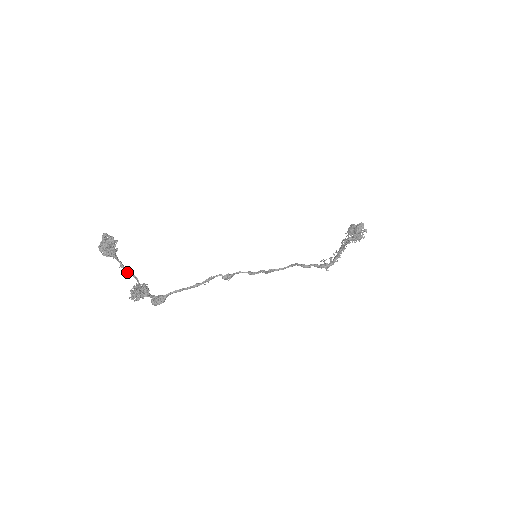
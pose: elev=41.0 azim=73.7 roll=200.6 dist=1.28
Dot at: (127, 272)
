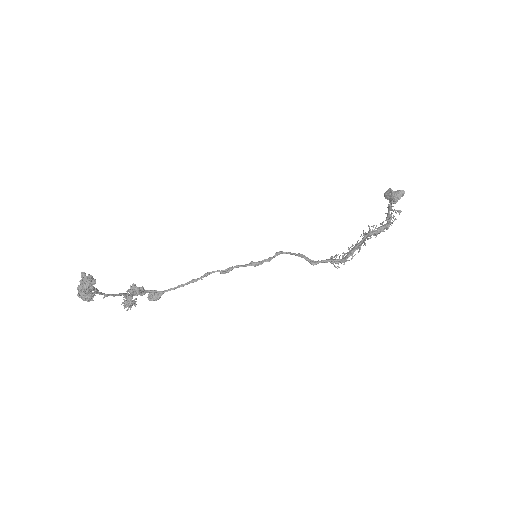
Dot at: (113, 296)
